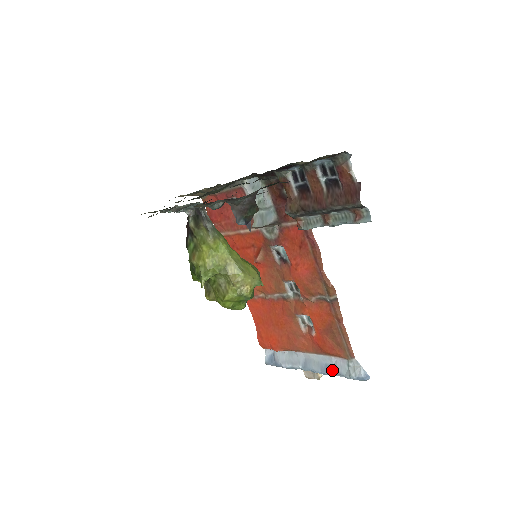
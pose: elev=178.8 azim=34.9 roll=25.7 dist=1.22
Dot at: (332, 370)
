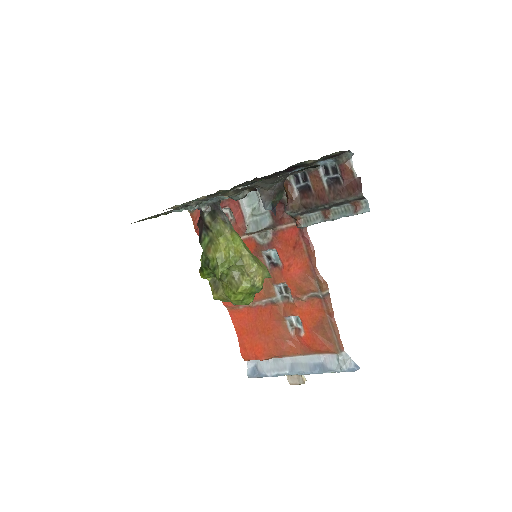
Dot at: (321, 368)
